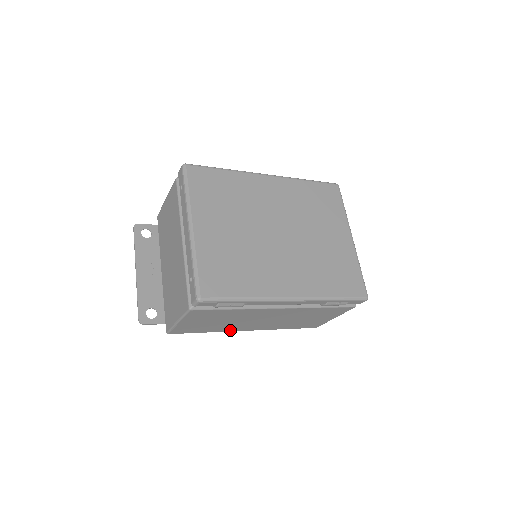
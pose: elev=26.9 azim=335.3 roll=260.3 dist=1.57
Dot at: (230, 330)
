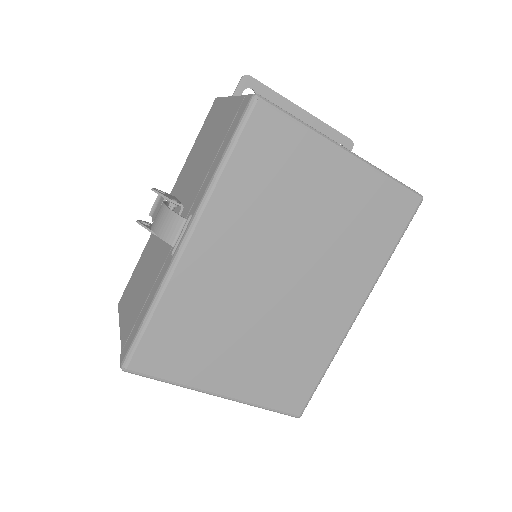
Dot at: occluded
